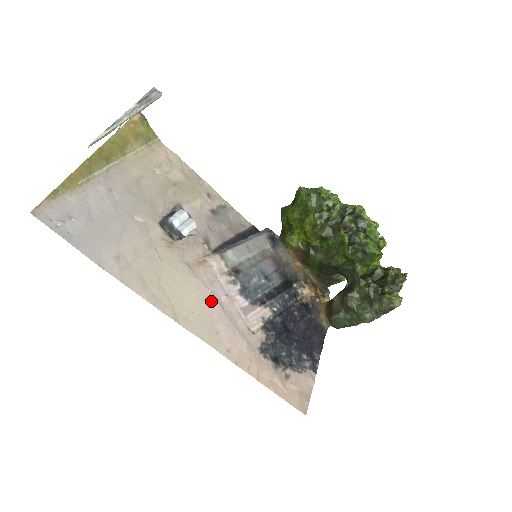
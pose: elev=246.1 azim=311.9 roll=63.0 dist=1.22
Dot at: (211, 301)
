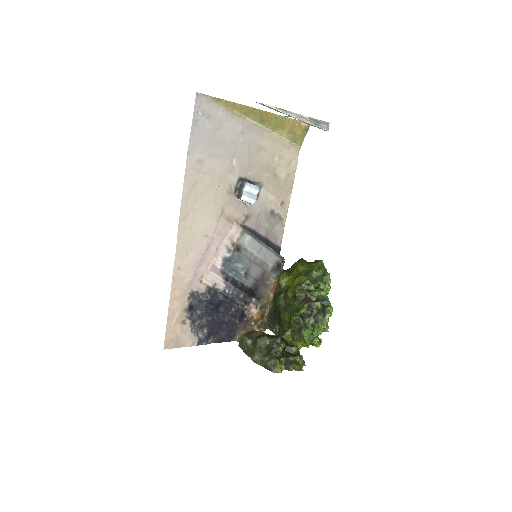
Dot at: (207, 240)
